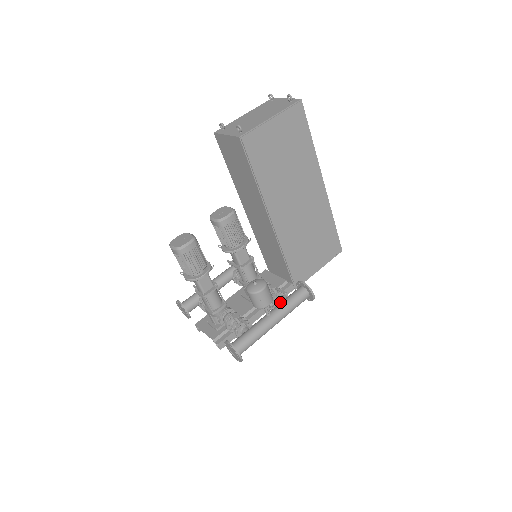
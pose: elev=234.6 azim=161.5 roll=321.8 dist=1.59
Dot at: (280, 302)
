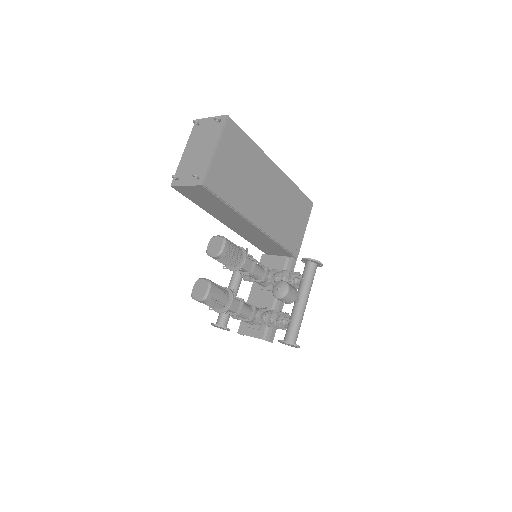
Dot at: (298, 283)
